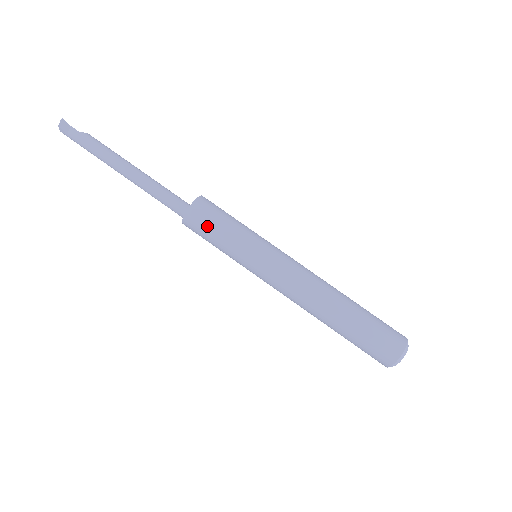
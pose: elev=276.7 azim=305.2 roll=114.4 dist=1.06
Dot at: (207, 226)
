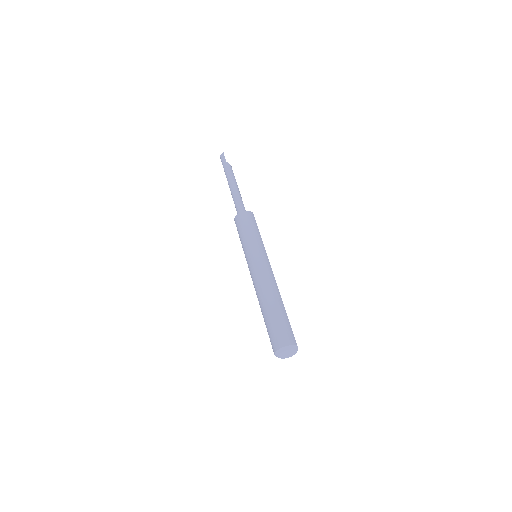
Dot at: (240, 226)
